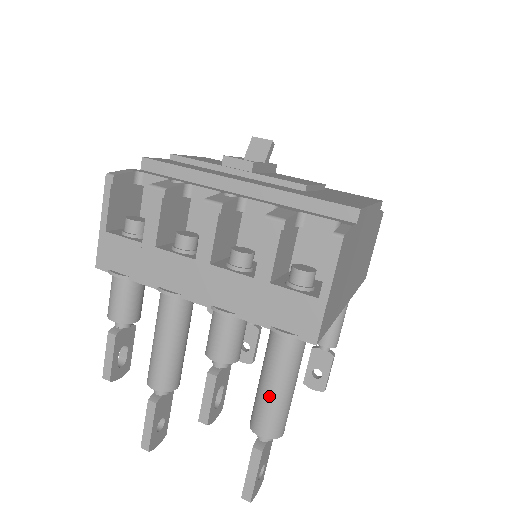
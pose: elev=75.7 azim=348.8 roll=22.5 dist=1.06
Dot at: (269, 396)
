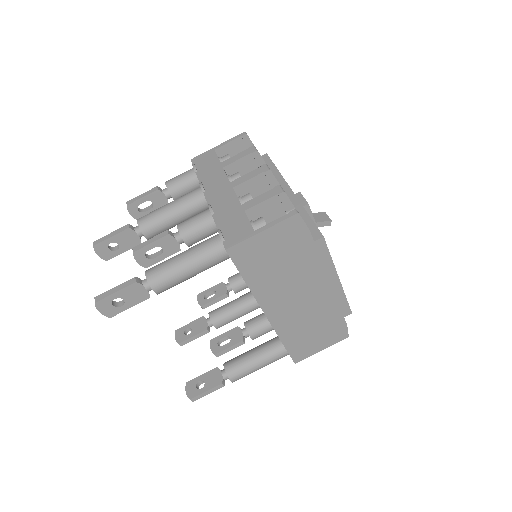
Dot at: (176, 258)
